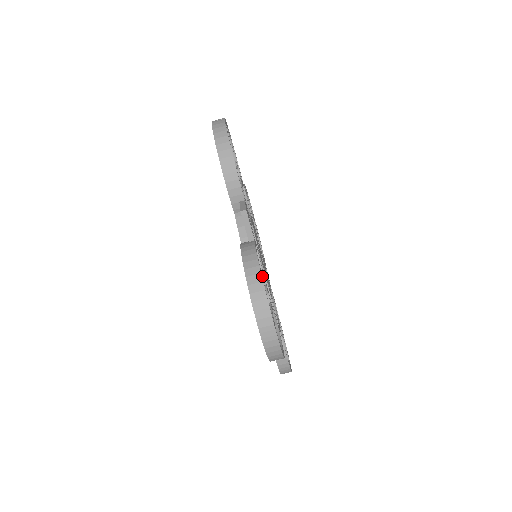
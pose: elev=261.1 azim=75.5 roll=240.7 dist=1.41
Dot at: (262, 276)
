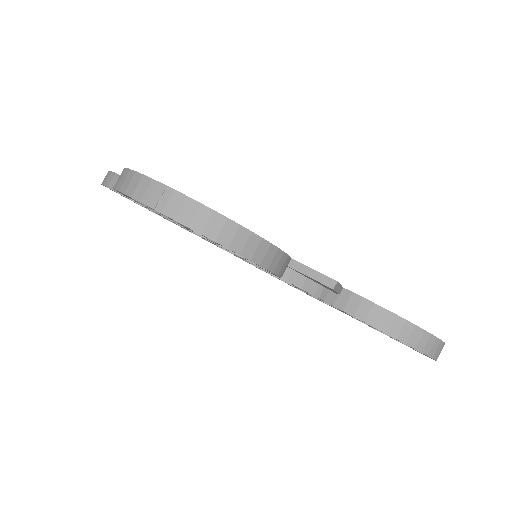
Dot at: occluded
